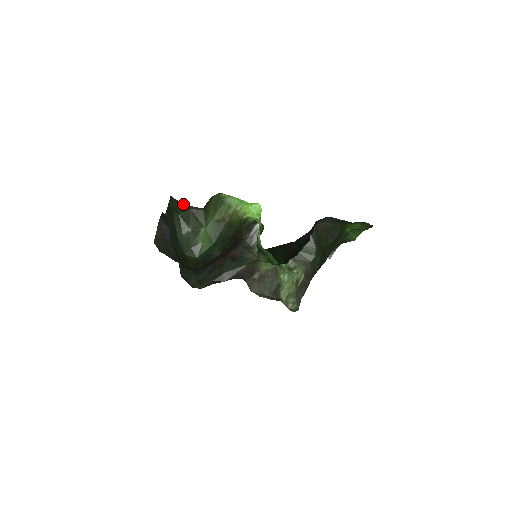
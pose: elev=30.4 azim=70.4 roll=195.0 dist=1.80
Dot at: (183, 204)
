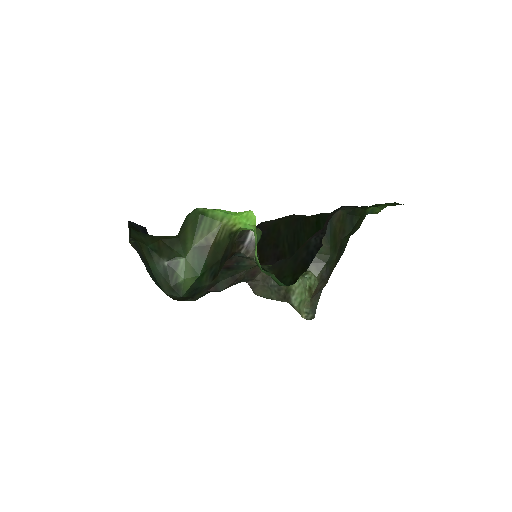
Dot at: (150, 236)
